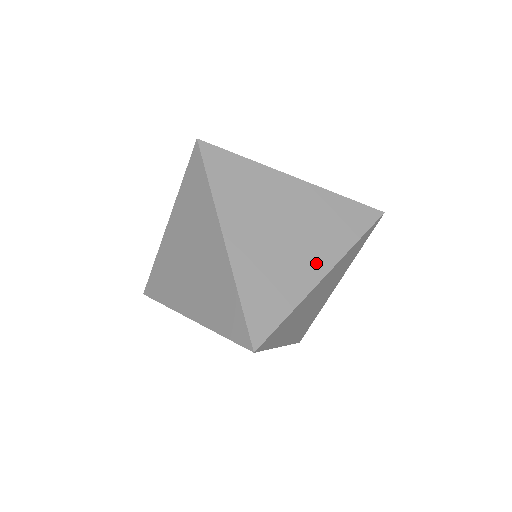
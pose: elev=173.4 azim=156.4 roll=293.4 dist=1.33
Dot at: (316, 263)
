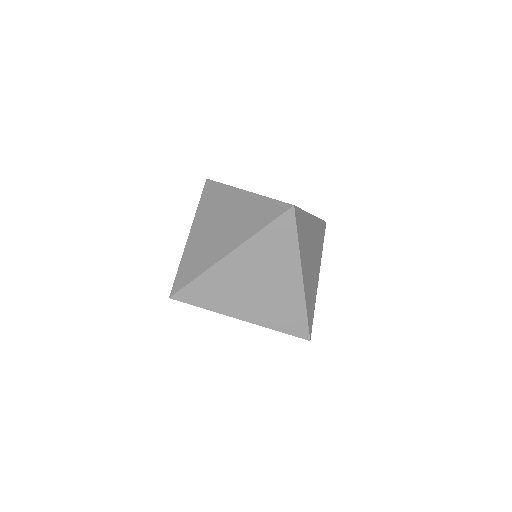
Dot at: (227, 246)
